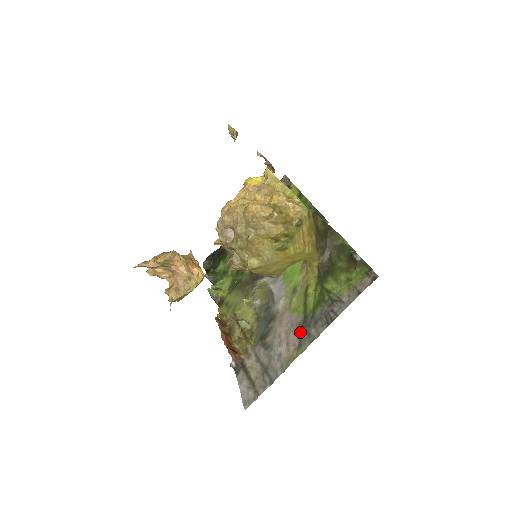
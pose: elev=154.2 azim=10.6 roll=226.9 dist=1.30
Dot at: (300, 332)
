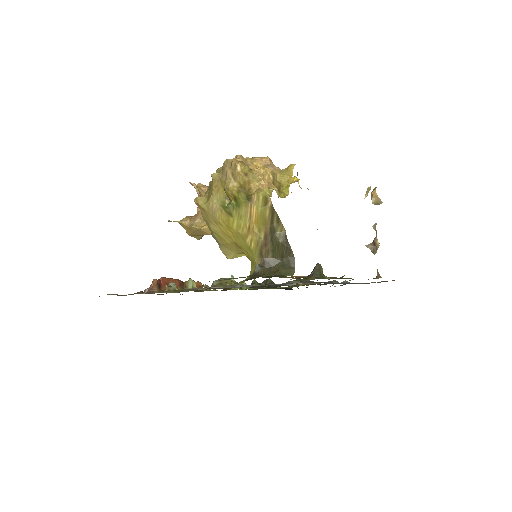
Dot at: occluded
